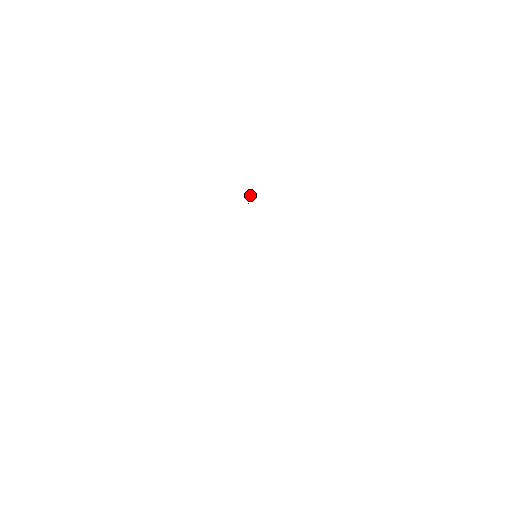
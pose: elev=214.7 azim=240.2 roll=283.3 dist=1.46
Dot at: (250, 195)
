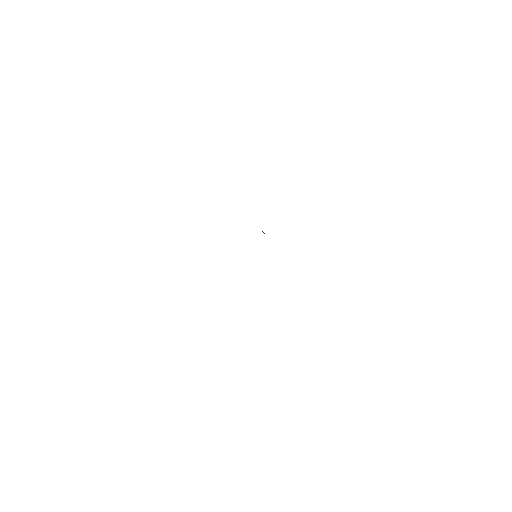
Dot at: occluded
